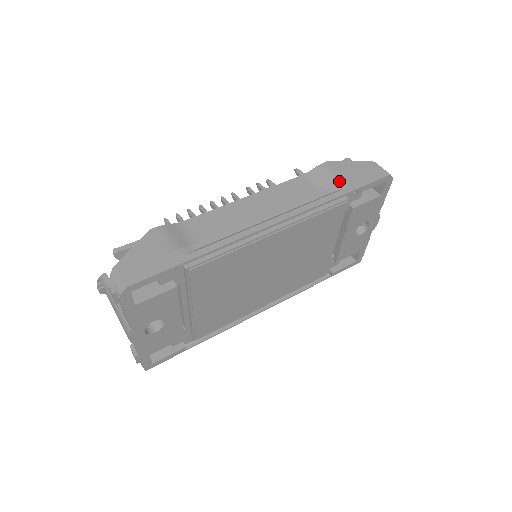
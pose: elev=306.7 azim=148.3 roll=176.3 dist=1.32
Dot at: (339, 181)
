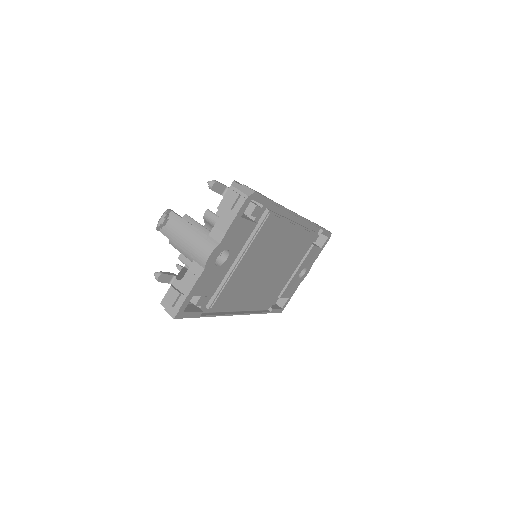
Dot at: occluded
